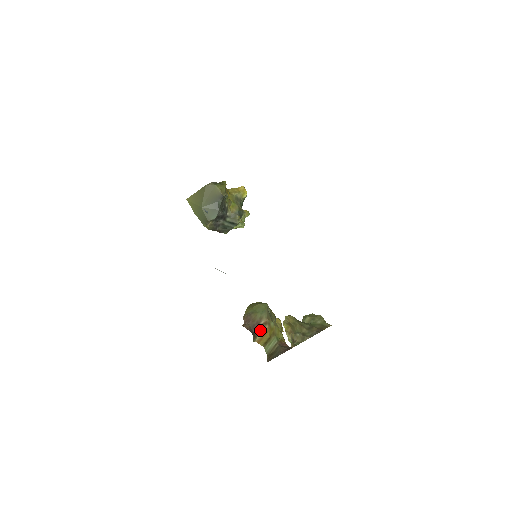
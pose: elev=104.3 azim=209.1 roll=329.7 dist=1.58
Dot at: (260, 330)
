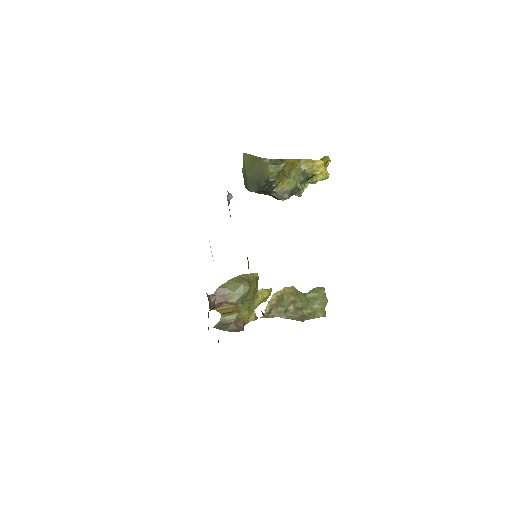
Dot at: (224, 305)
